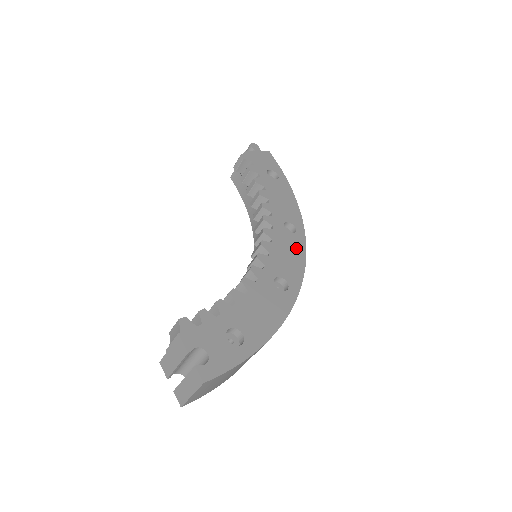
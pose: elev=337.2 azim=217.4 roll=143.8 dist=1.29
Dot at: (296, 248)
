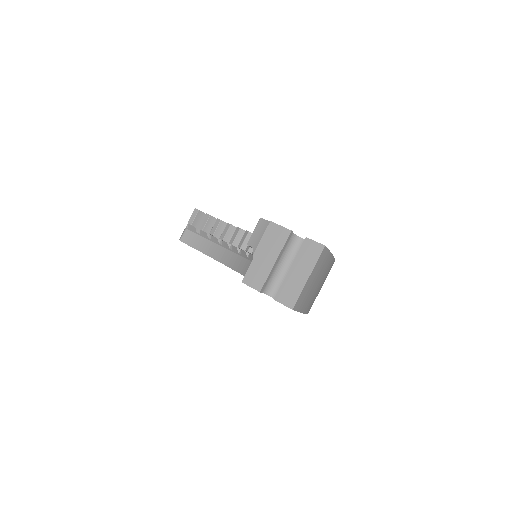
Dot at: occluded
